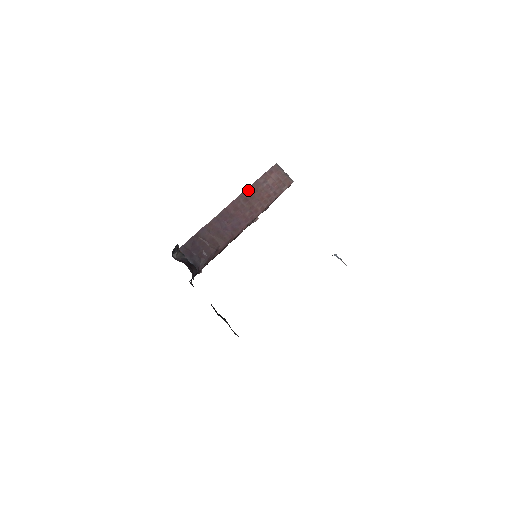
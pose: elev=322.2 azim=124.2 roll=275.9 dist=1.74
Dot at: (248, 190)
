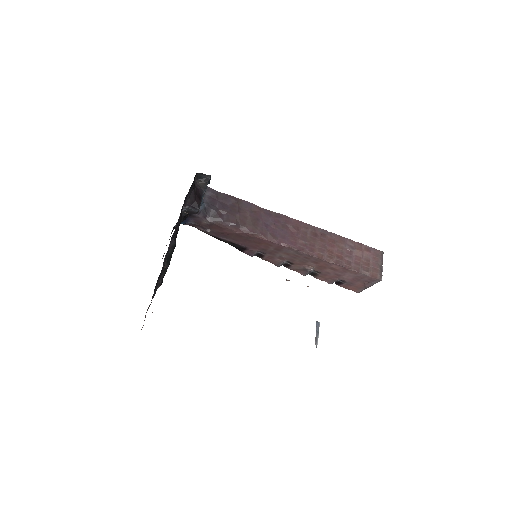
Dot at: (327, 233)
